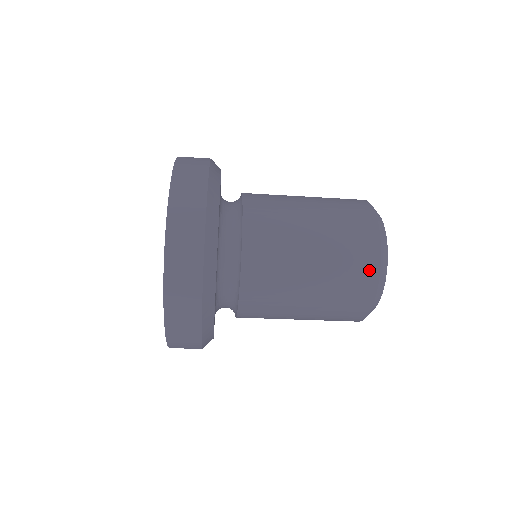
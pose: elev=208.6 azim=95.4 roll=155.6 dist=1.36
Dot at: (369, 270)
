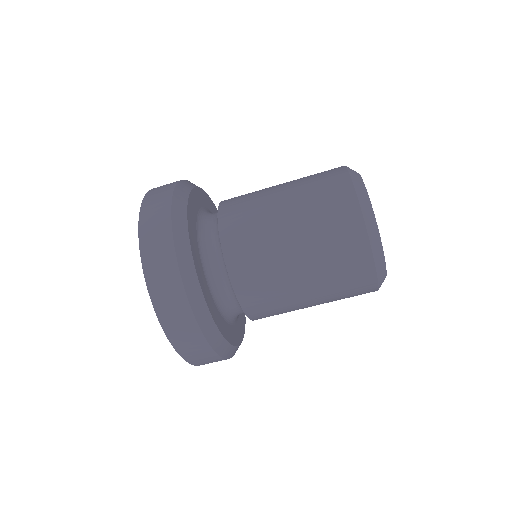
Dot at: (342, 190)
